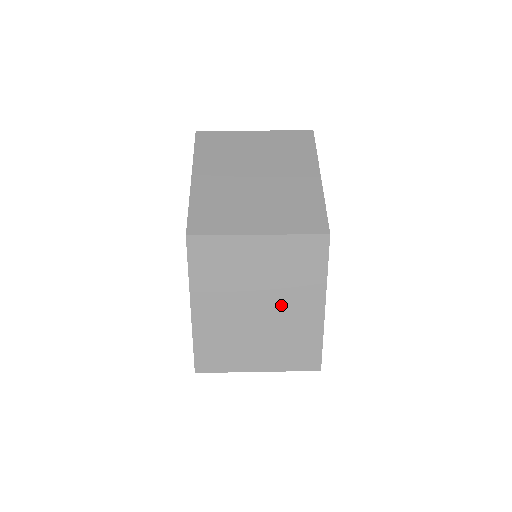
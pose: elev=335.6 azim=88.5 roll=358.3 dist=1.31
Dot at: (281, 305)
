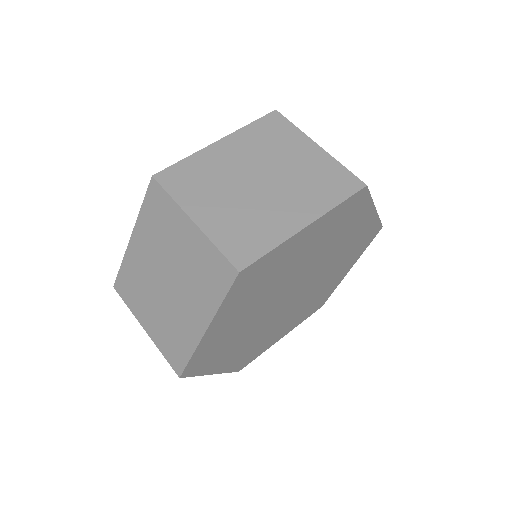
Dot at: (180, 295)
